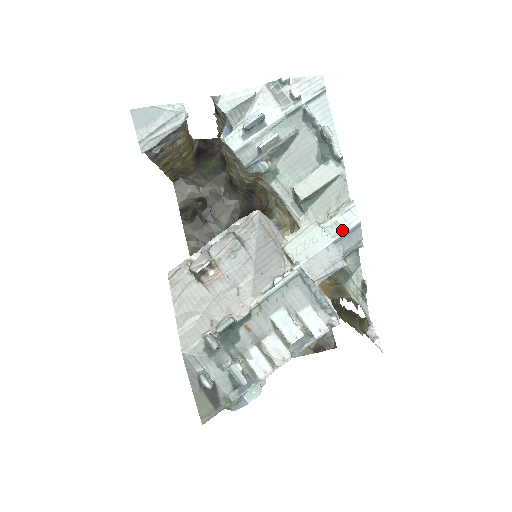
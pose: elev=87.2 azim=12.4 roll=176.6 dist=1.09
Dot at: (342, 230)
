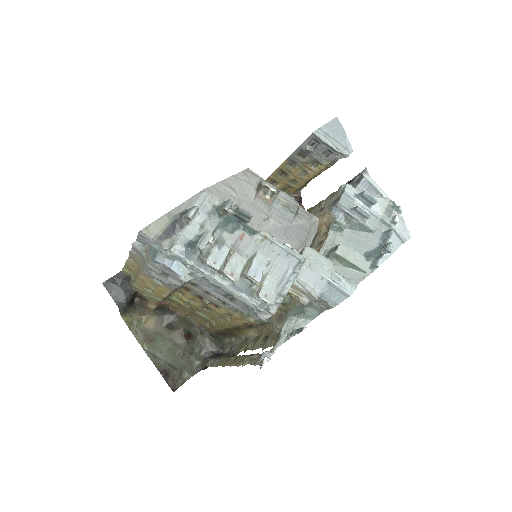
Dot at: (339, 284)
